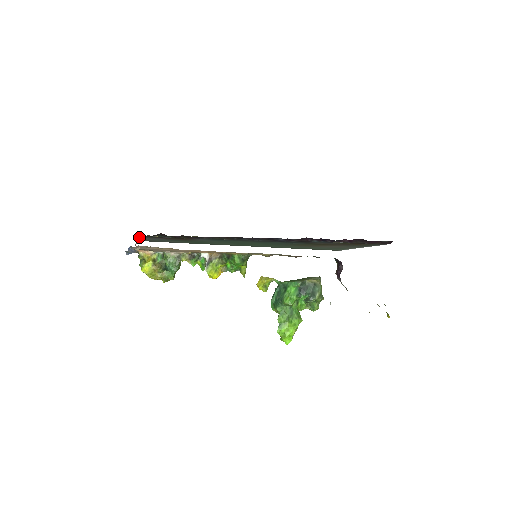
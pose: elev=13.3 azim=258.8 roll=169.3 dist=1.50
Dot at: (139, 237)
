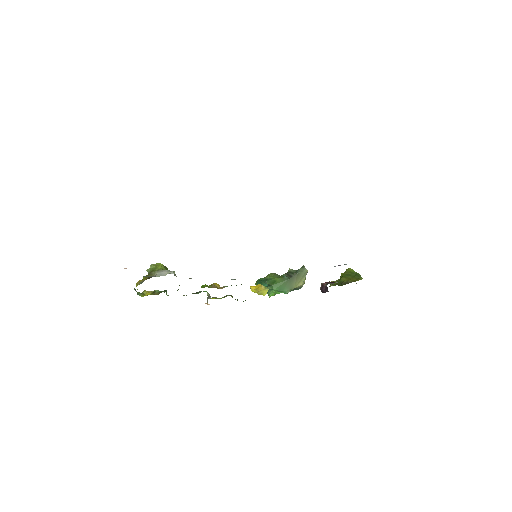
Dot at: occluded
